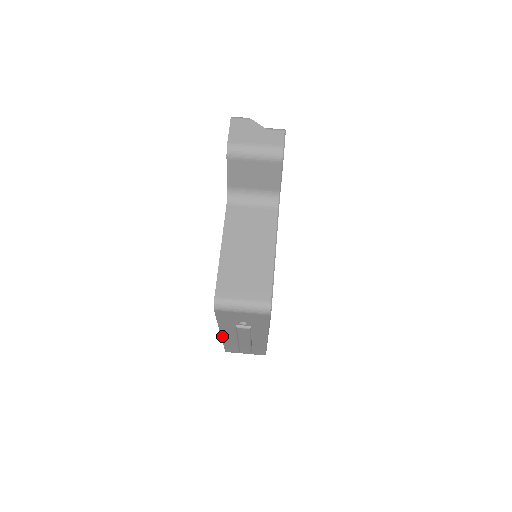
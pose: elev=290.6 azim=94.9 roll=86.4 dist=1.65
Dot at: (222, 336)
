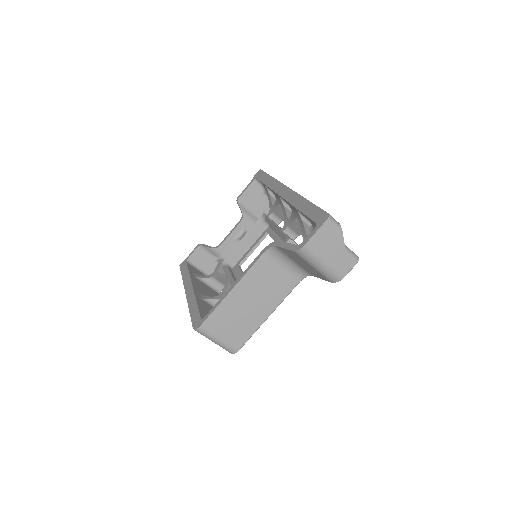
Dot at: (185, 290)
